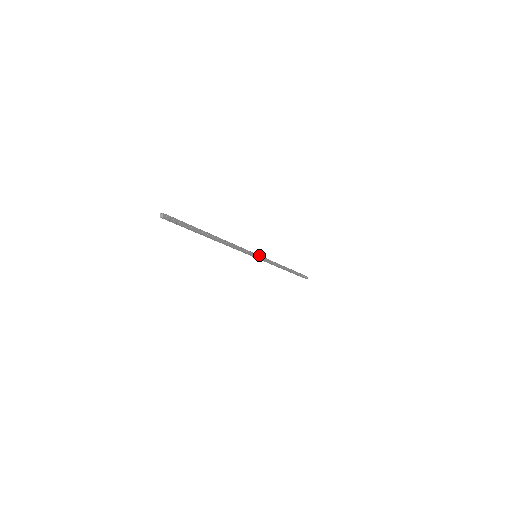
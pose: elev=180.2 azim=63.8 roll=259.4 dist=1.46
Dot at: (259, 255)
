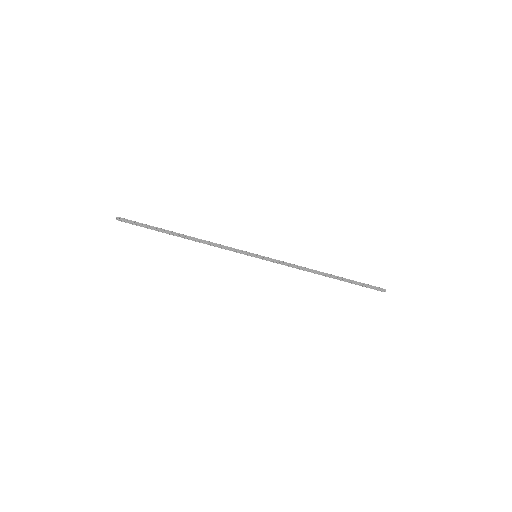
Dot at: occluded
